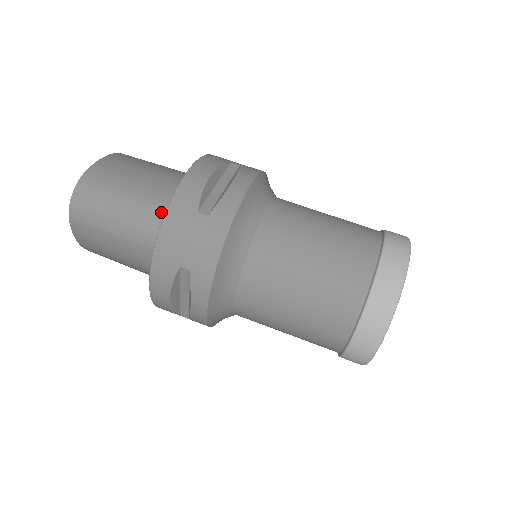
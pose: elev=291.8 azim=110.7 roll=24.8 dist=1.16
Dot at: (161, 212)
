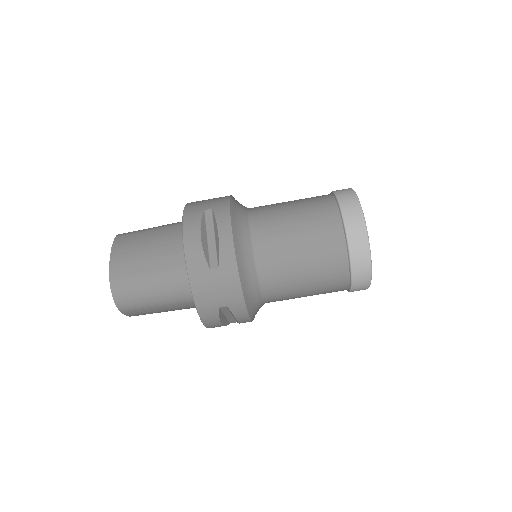
Dot at: (182, 277)
